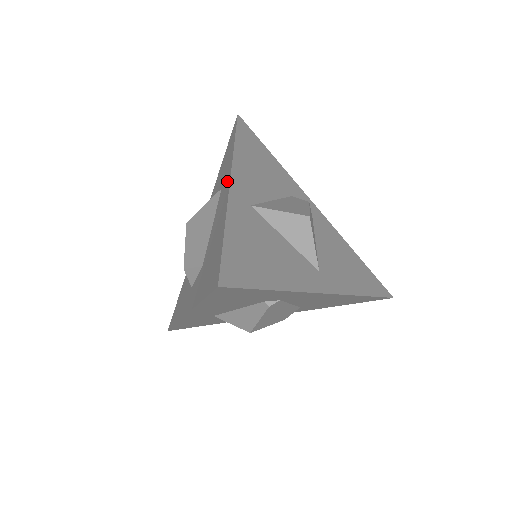
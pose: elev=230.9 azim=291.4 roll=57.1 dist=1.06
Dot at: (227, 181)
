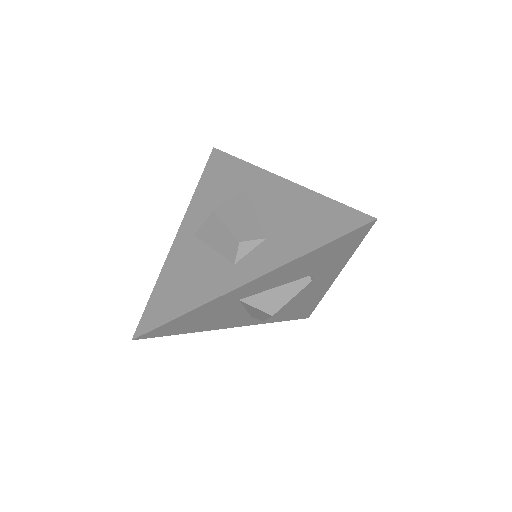
Dot at: (269, 180)
